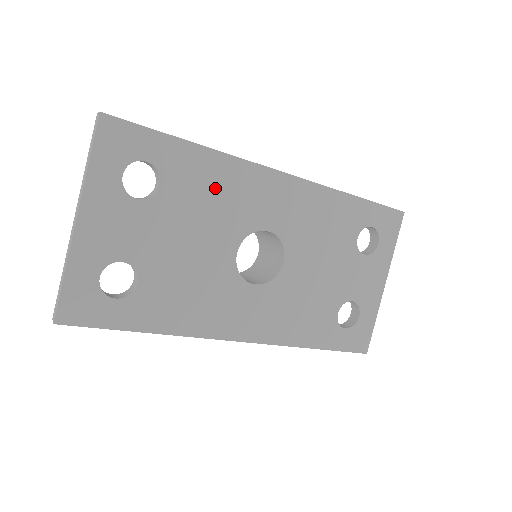
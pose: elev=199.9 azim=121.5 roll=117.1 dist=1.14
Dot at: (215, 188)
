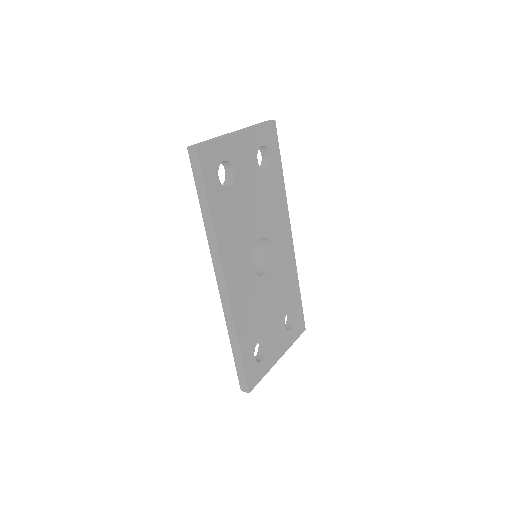
Dot at: (275, 201)
